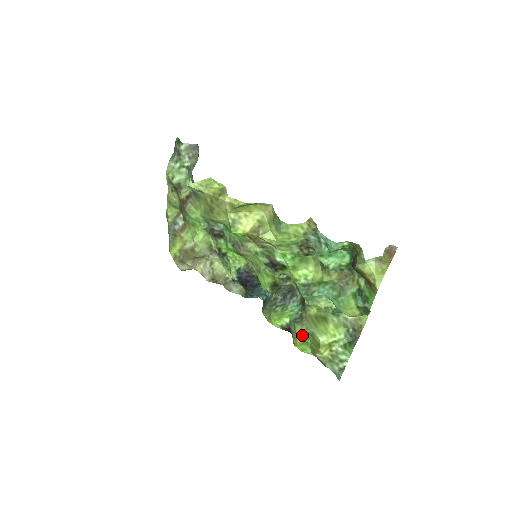
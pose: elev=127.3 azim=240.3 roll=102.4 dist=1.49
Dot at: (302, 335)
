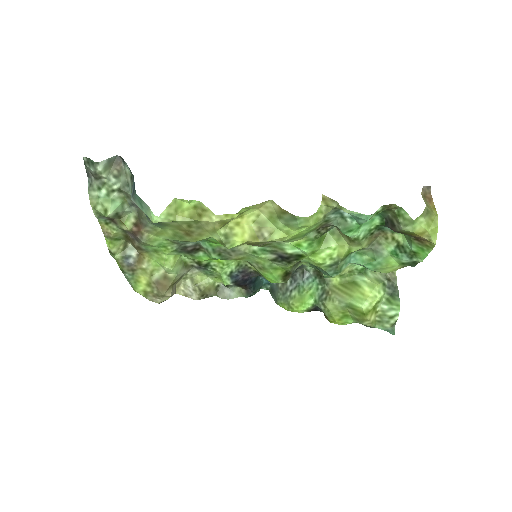
Dot at: (338, 311)
